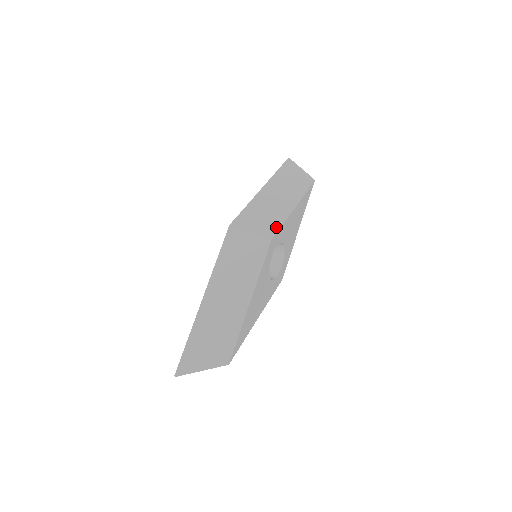
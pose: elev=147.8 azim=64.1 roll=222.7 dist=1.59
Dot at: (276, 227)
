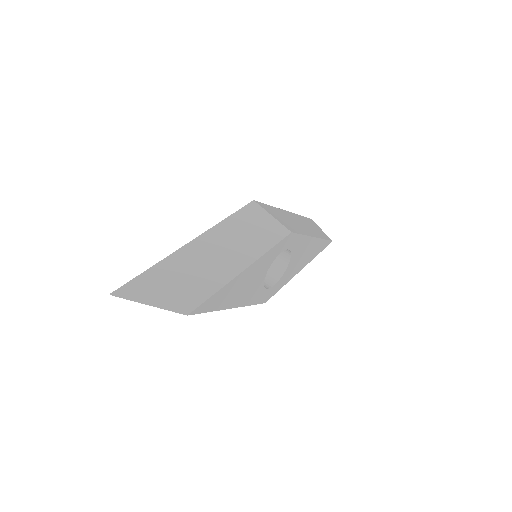
Dot at: (297, 231)
